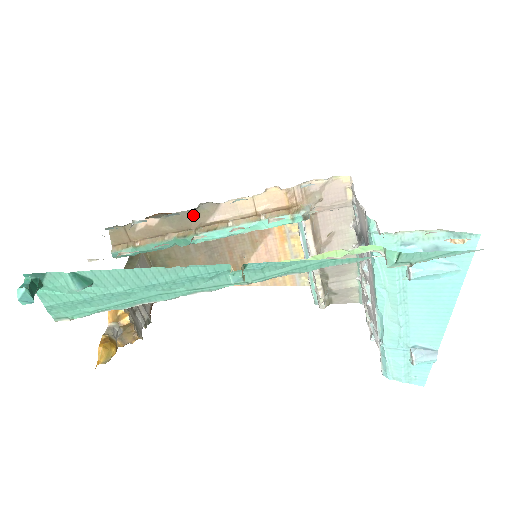
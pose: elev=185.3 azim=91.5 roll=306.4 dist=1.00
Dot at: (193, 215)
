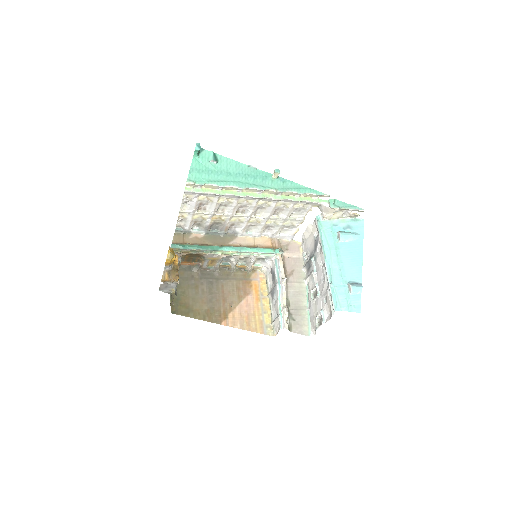
Dot at: (222, 238)
